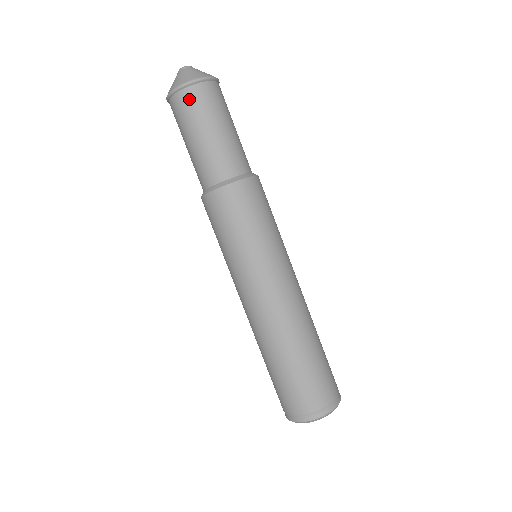
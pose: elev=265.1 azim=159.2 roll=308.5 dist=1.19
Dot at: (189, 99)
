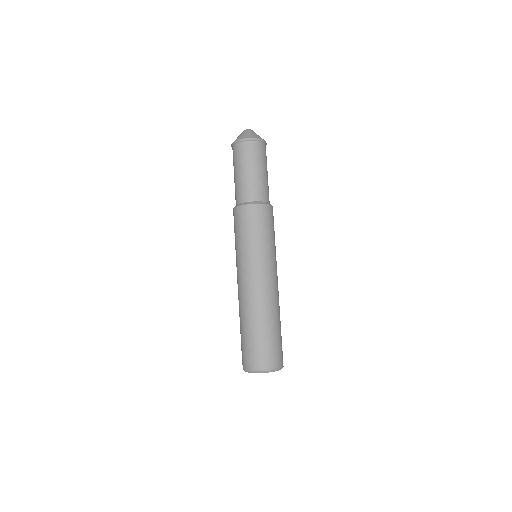
Dot at: (255, 148)
